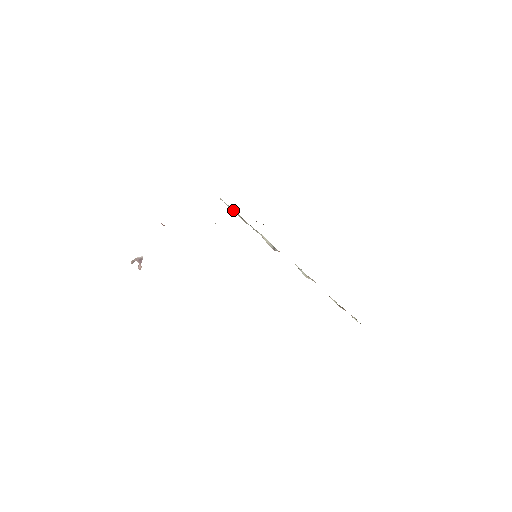
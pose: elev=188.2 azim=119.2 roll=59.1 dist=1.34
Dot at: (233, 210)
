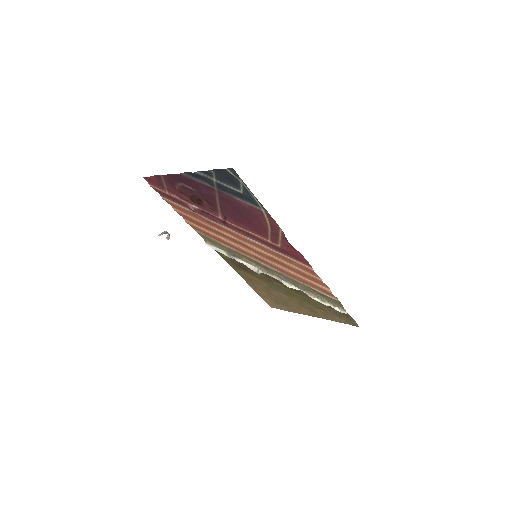
Dot at: (218, 250)
